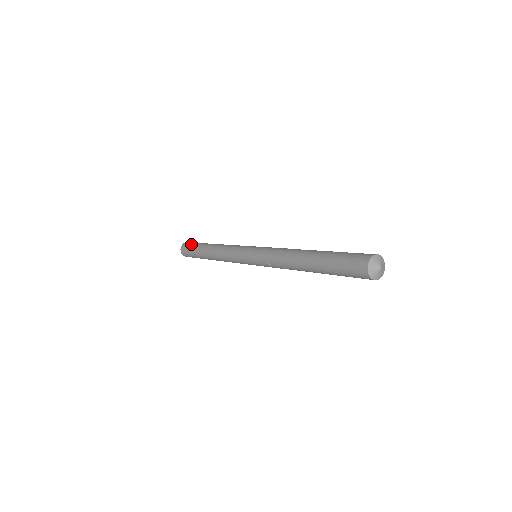
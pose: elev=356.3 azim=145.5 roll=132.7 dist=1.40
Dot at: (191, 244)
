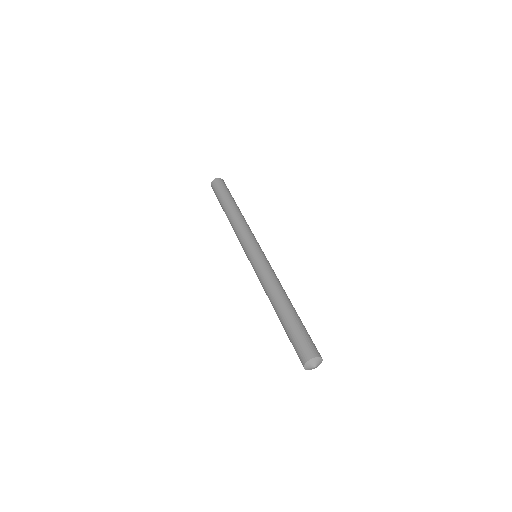
Dot at: (216, 192)
